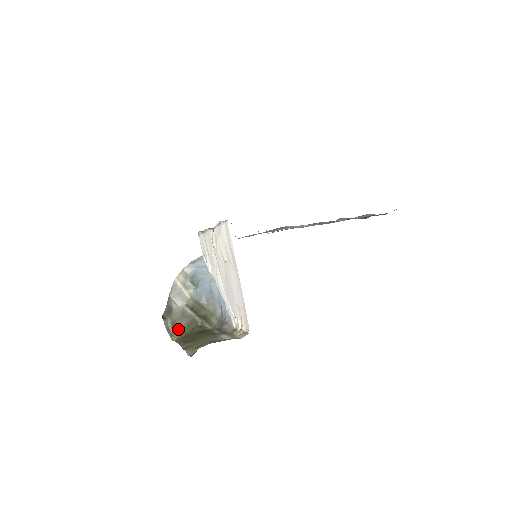
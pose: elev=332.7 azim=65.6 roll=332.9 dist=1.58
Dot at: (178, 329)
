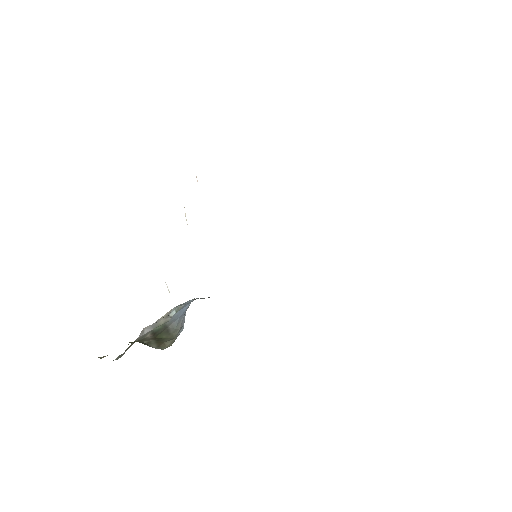
Dot at: occluded
